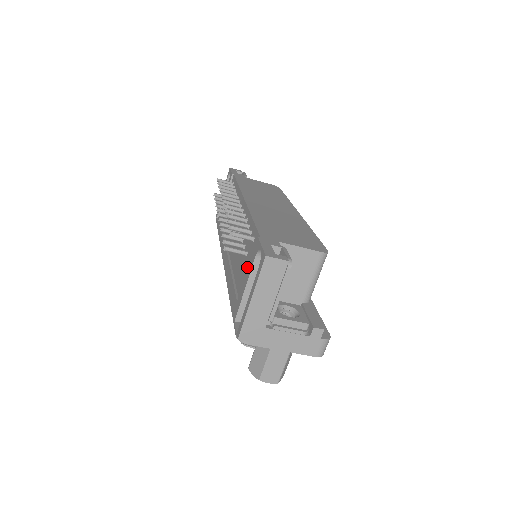
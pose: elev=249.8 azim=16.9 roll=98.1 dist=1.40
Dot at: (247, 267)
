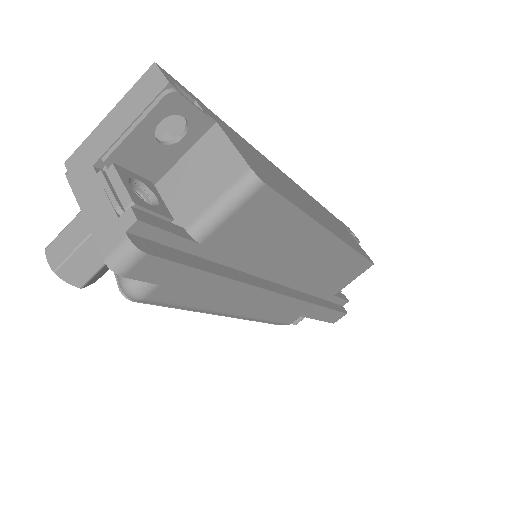
Dot at: occluded
